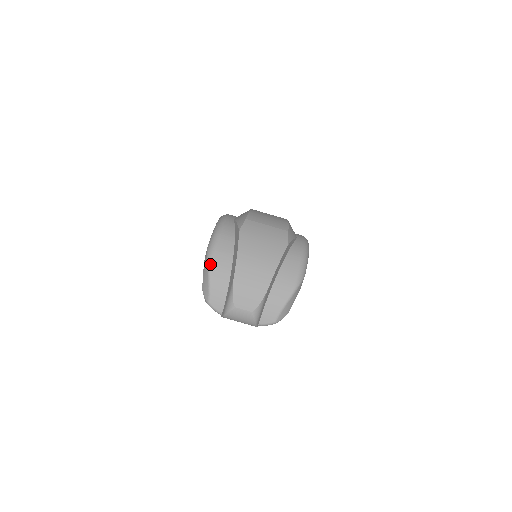
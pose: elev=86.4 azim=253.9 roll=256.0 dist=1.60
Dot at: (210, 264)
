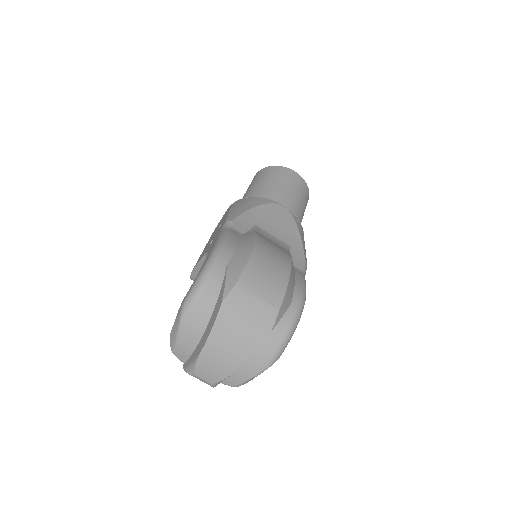
Dot at: (182, 322)
